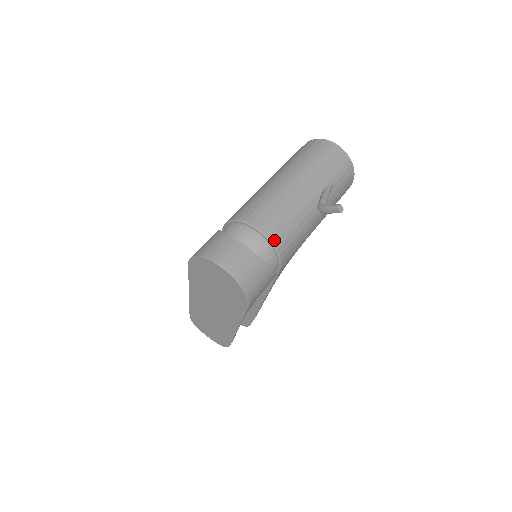
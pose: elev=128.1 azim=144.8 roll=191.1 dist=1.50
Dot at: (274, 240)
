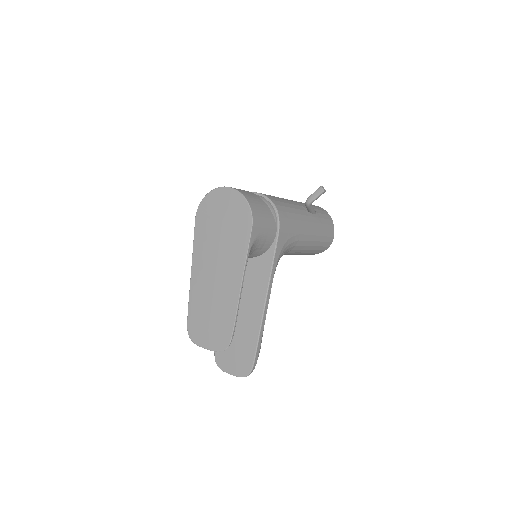
Dot at: (271, 199)
